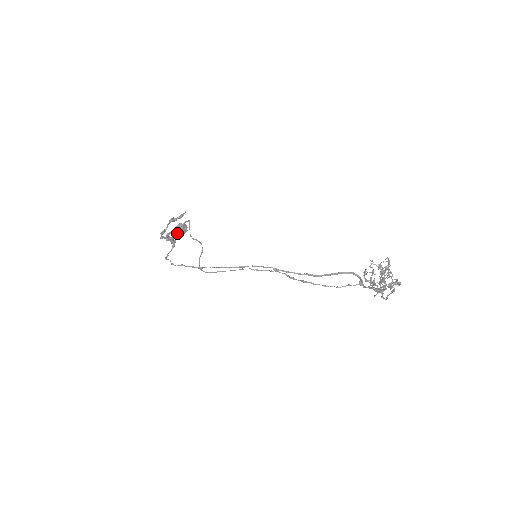
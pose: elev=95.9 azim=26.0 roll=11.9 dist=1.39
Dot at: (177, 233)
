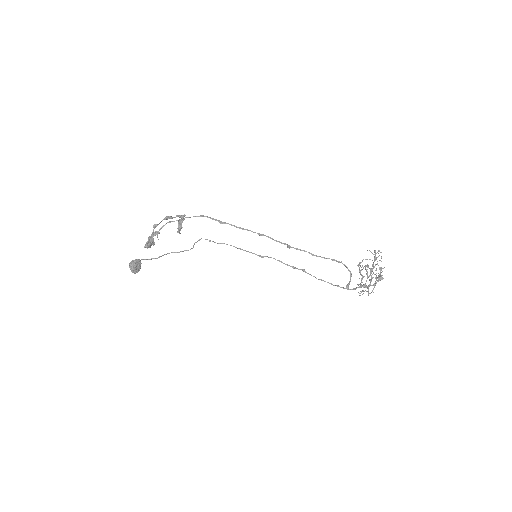
Dot at: (136, 261)
